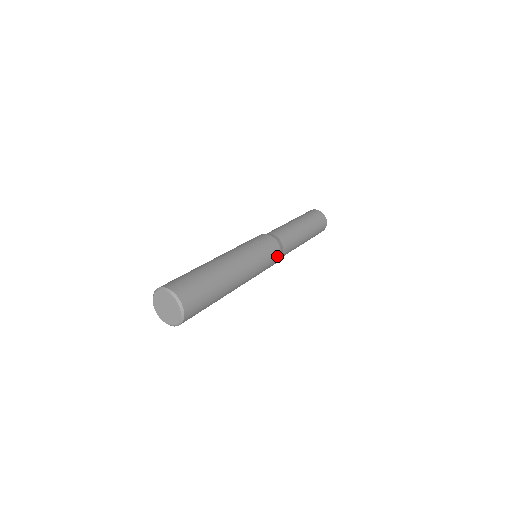
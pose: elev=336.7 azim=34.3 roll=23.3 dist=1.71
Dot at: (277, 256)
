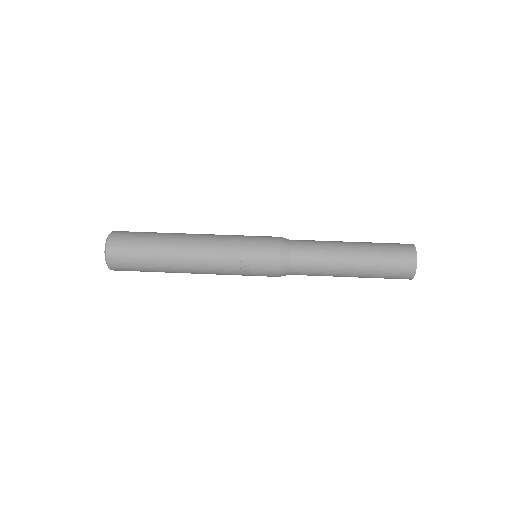
Dot at: (271, 276)
